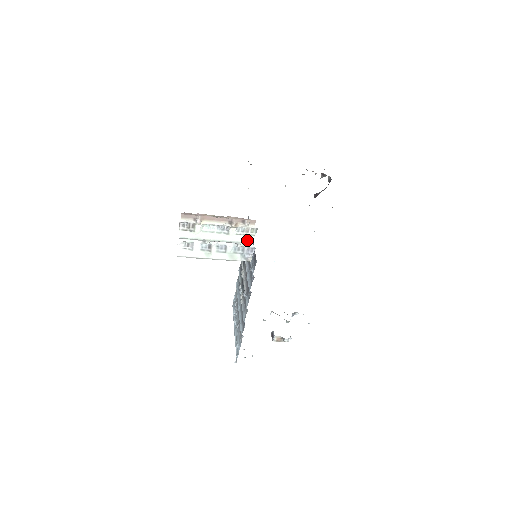
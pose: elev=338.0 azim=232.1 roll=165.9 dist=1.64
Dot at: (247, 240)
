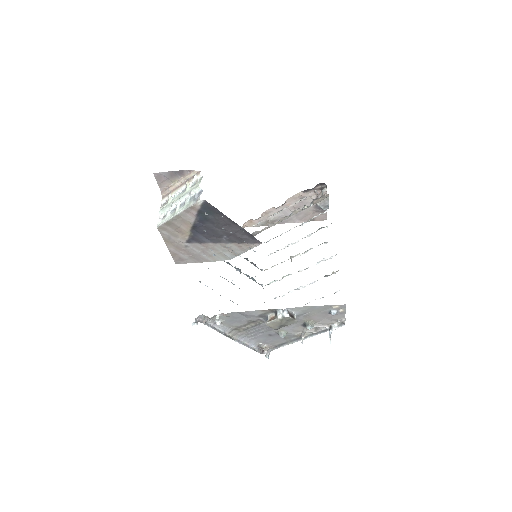
Dot at: (196, 187)
